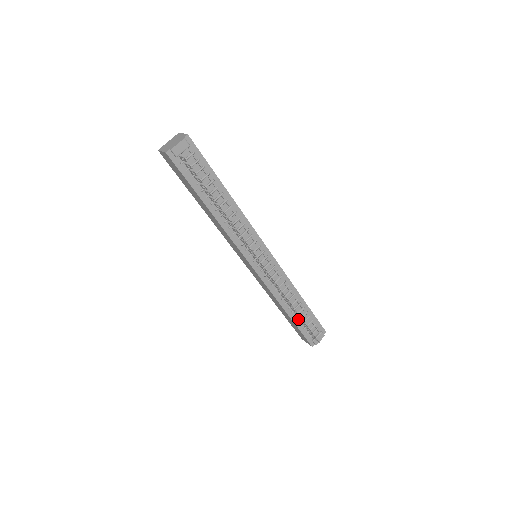
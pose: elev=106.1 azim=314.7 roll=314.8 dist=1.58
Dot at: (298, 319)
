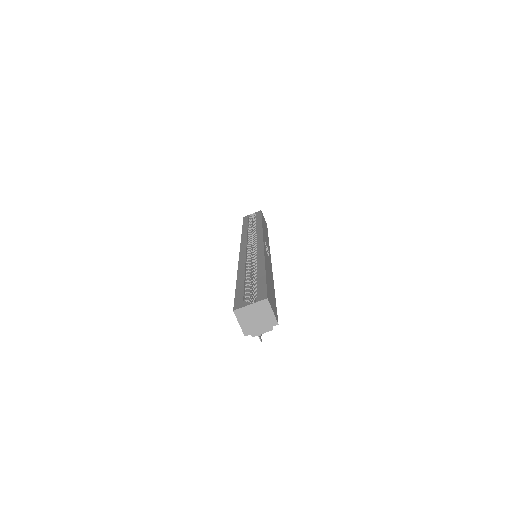
Dot at: occluded
